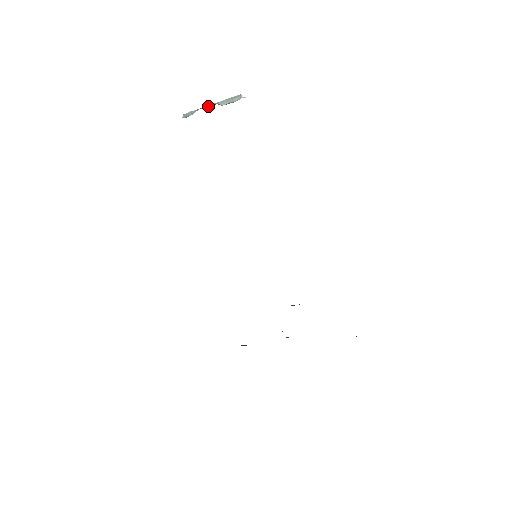
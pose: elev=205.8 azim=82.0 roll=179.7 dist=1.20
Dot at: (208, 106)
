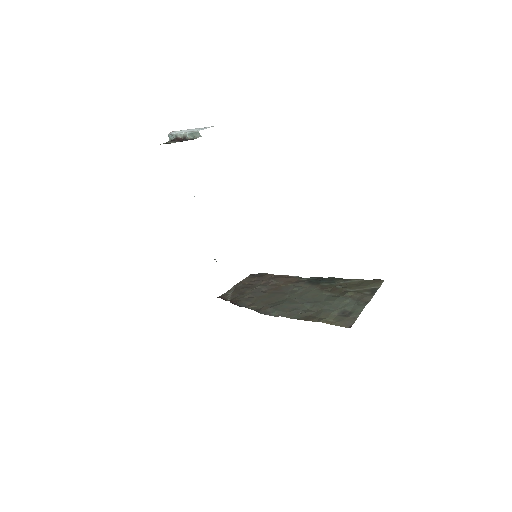
Dot at: (181, 134)
